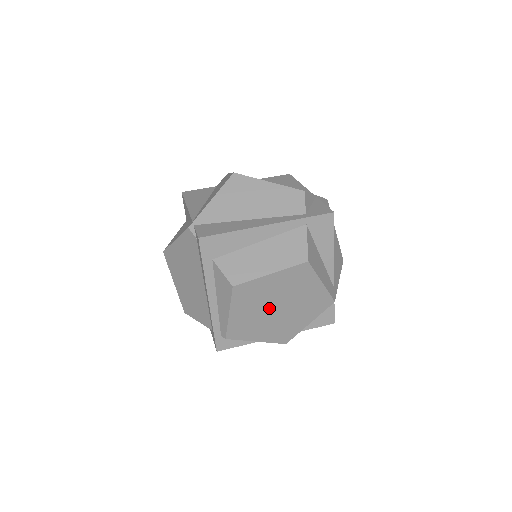
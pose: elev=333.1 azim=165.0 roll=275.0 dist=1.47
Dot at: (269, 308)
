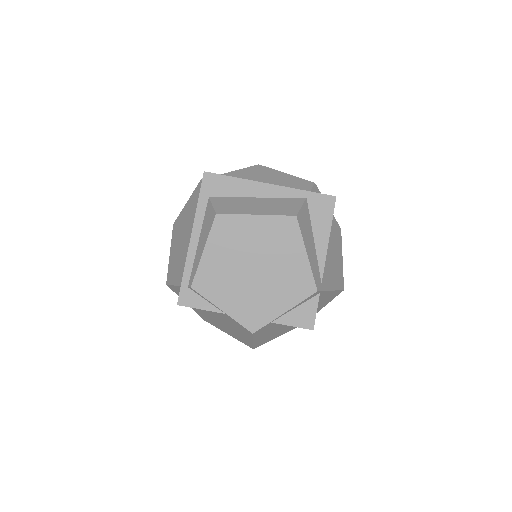
Dot at: (245, 264)
